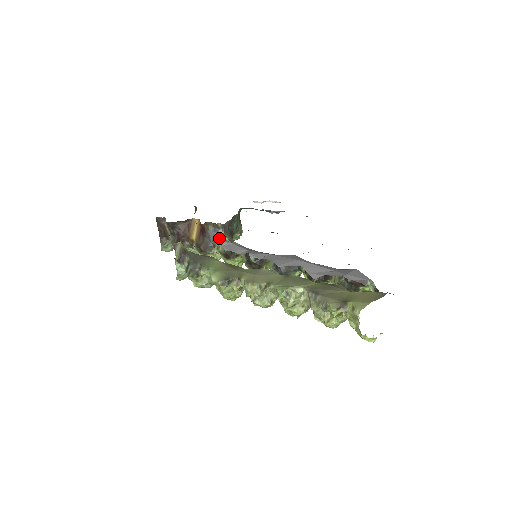
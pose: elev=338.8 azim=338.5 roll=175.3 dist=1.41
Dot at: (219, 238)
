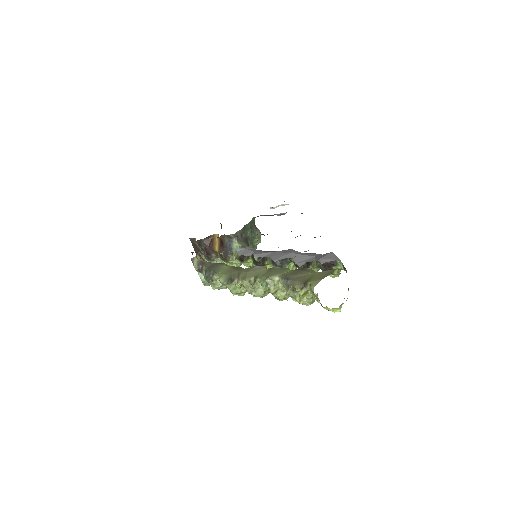
Dot at: (234, 246)
